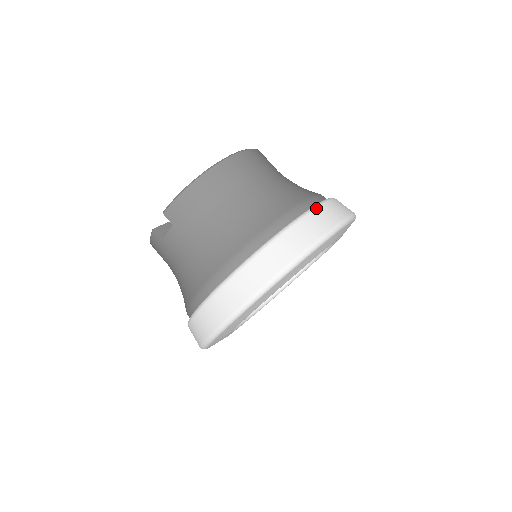
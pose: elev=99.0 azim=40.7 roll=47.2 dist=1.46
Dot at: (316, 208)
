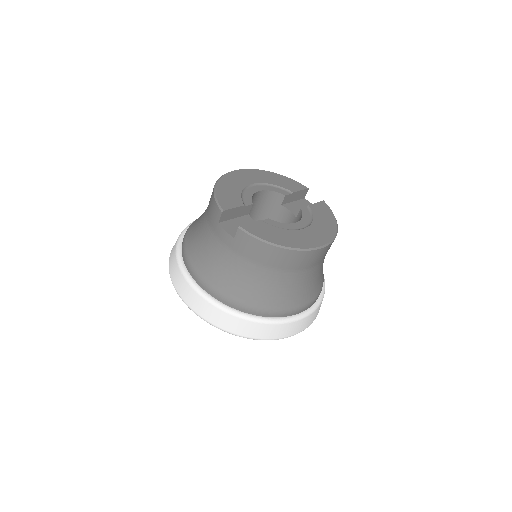
Dot at: (302, 319)
